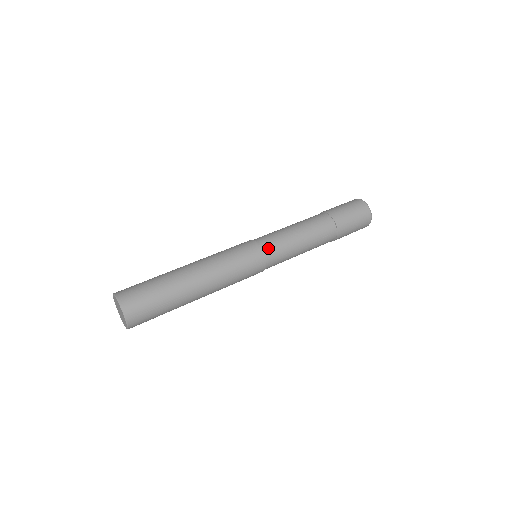
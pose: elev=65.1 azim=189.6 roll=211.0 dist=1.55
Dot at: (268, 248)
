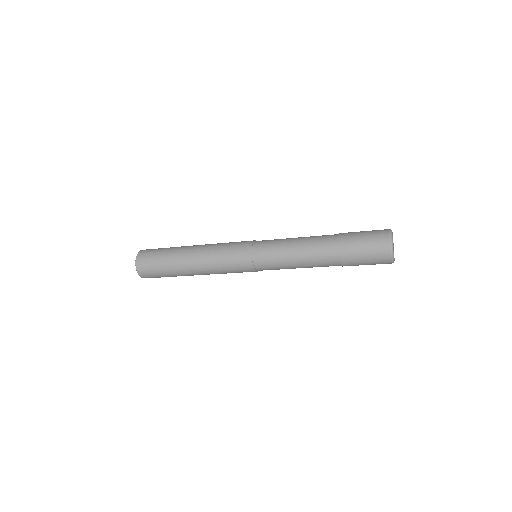
Dot at: (260, 243)
